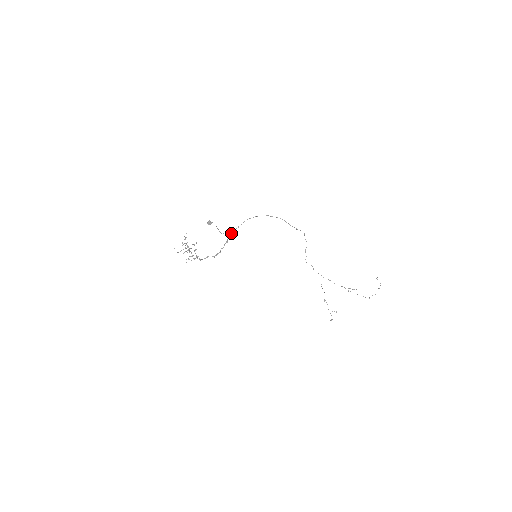
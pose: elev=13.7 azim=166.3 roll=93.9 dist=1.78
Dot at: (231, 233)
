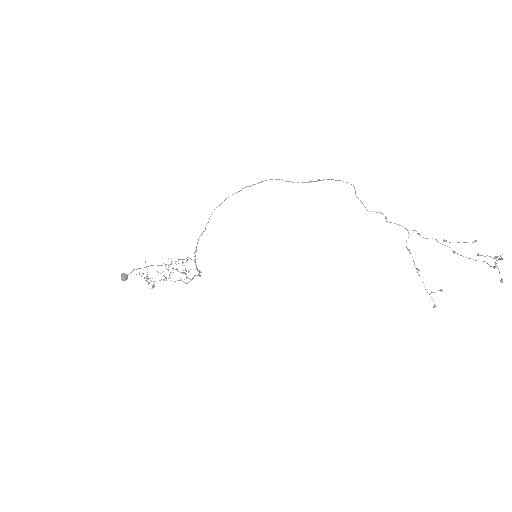
Dot at: occluded
